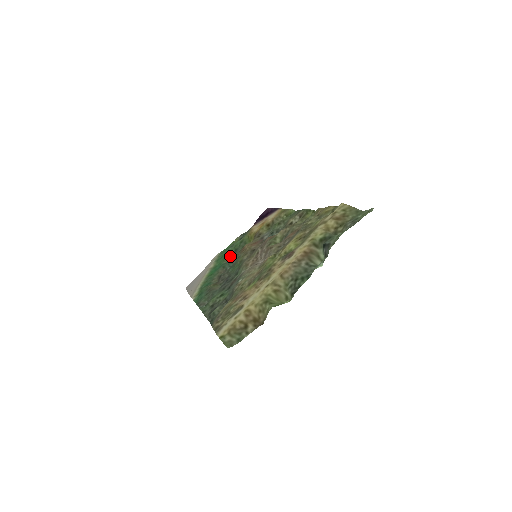
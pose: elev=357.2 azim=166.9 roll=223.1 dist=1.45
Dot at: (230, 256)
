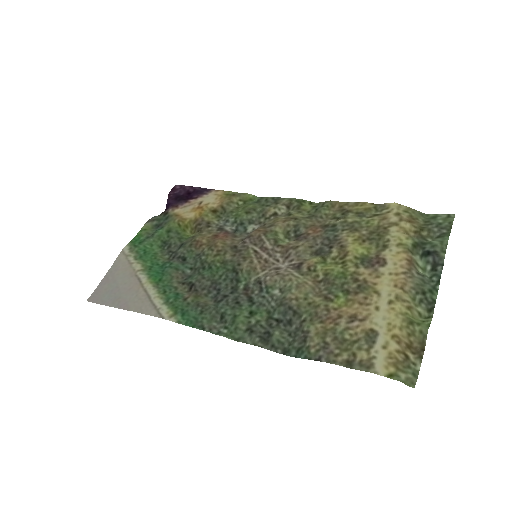
Dot at: (161, 251)
